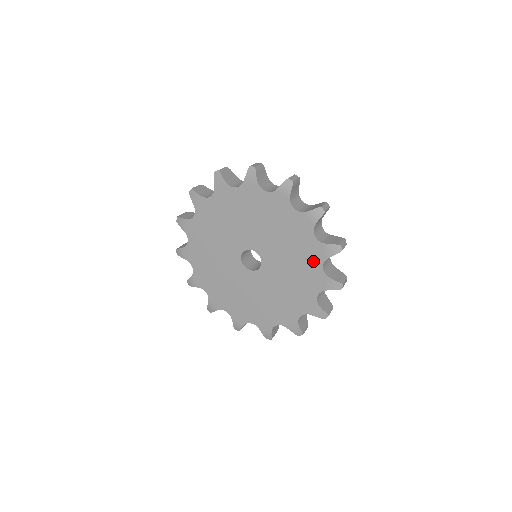
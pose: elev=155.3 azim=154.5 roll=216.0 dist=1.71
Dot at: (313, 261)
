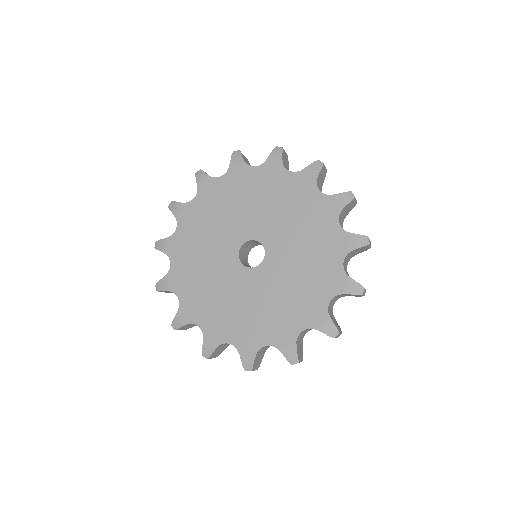
Dot at: (307, 194)
